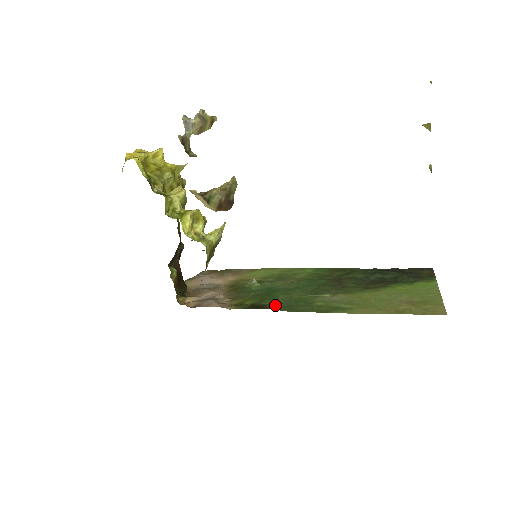
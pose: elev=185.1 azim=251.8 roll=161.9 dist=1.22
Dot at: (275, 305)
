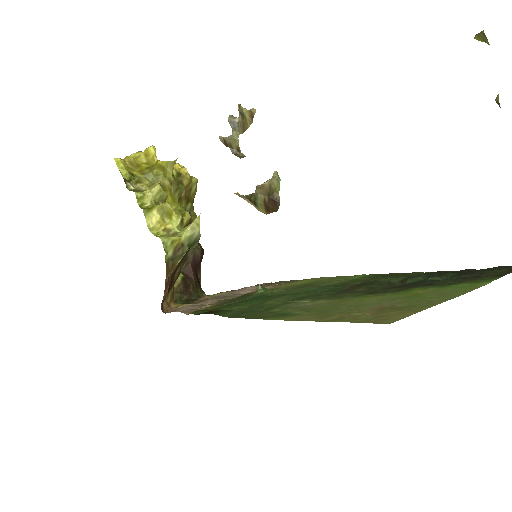
Dot at: (231, 311)
